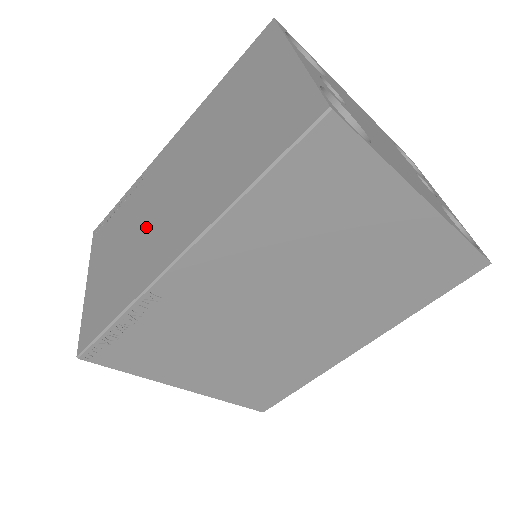
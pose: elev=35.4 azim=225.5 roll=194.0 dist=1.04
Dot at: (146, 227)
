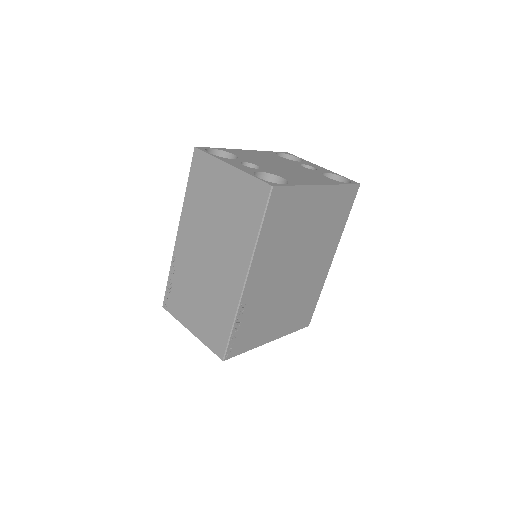
Dot at: (207, 282)
